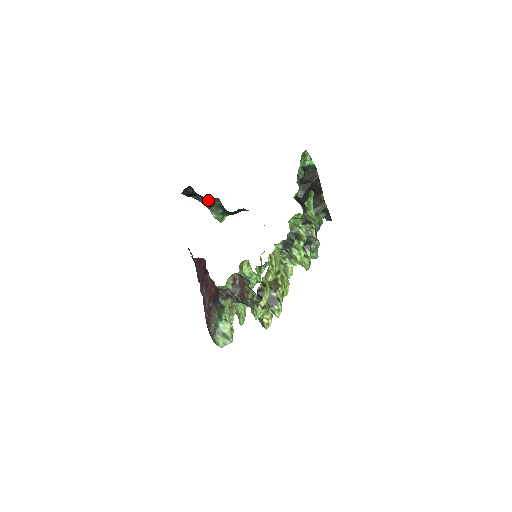
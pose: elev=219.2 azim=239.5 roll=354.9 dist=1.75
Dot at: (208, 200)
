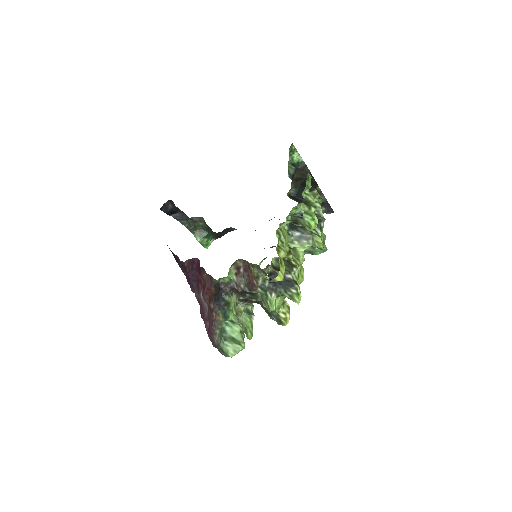
Dot at: (190, 221)
